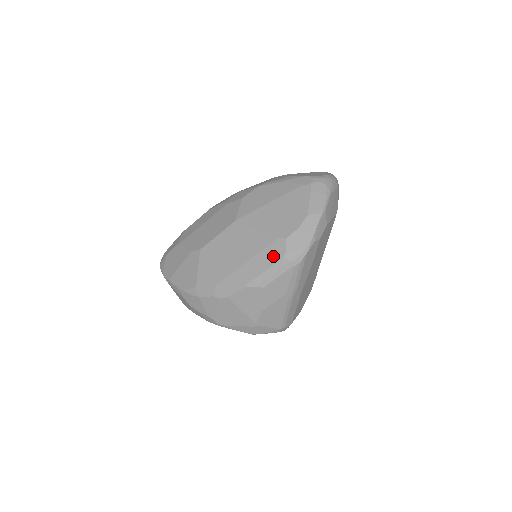
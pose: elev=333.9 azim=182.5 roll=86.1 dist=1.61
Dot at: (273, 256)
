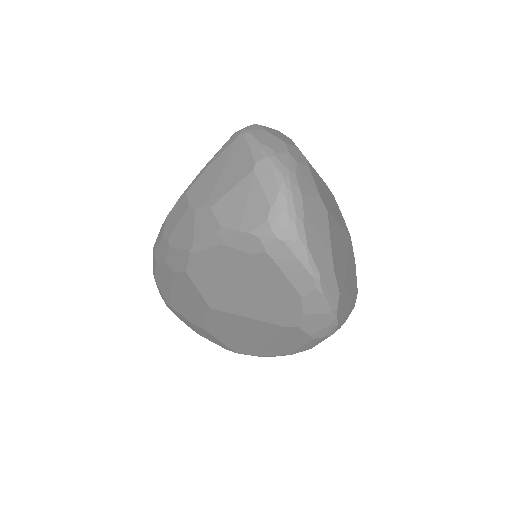
Dot at: (297, 339)
